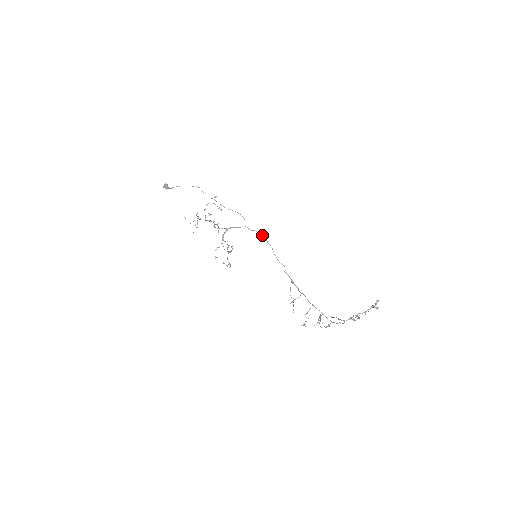
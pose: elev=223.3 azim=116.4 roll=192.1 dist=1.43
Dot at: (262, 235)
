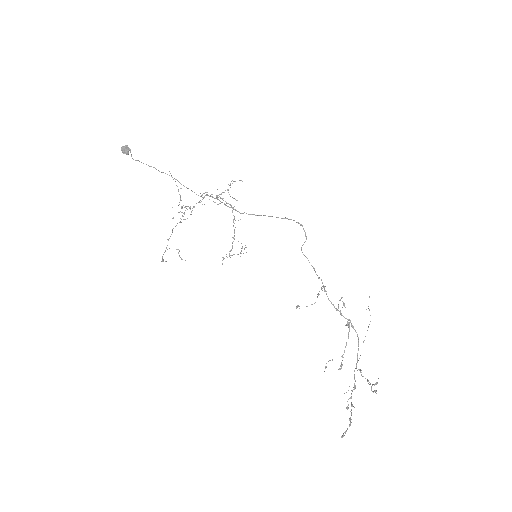
Dot at: occluded
